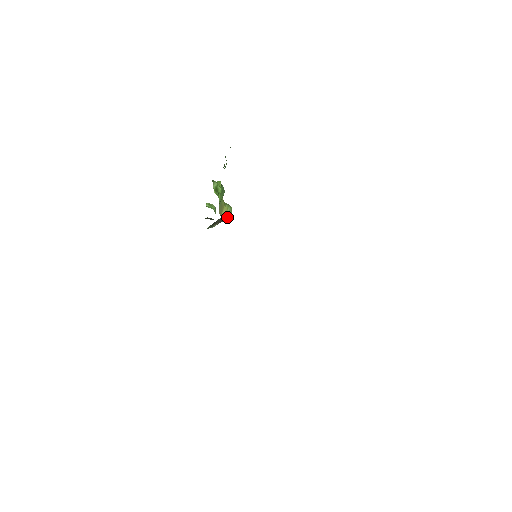
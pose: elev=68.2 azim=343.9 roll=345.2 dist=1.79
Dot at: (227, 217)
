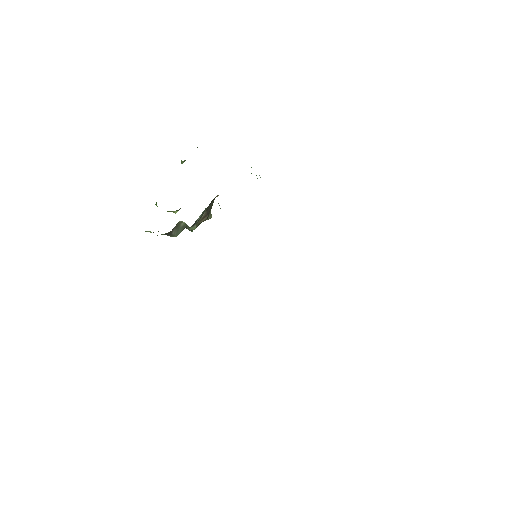
Dot at: (210, 211)
